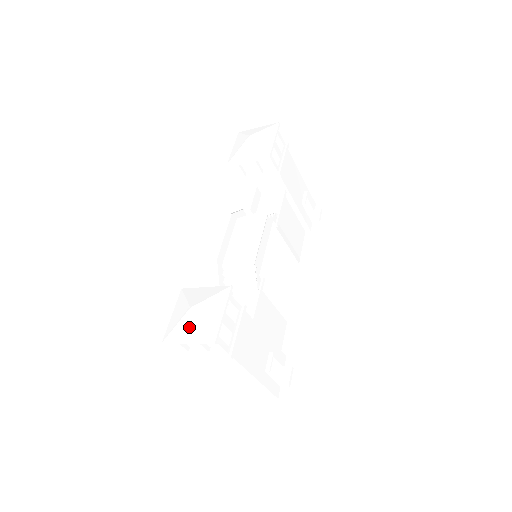
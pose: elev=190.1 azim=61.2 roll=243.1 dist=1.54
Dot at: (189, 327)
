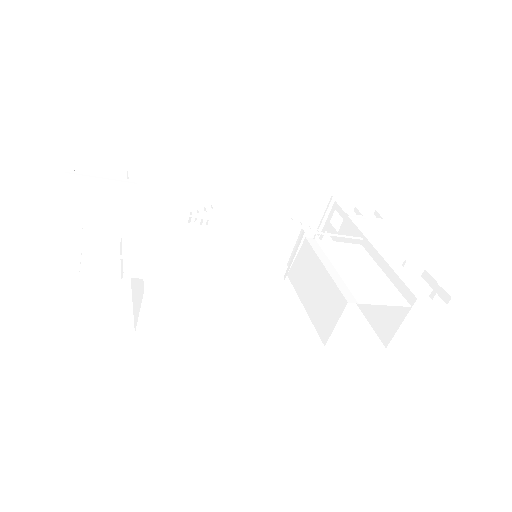
Dot at: occluded
